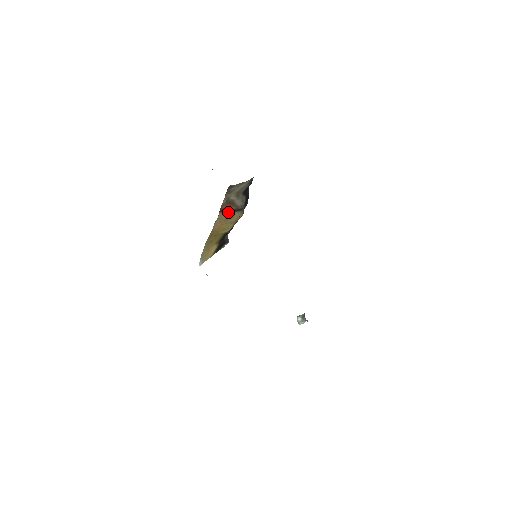
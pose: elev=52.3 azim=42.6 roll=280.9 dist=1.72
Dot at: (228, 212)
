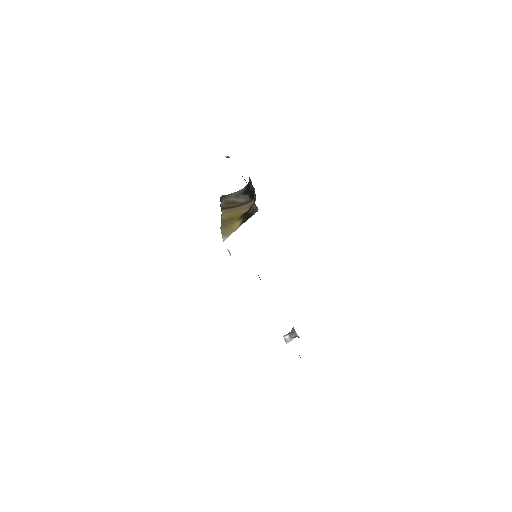
Dot at: (233, 207)
